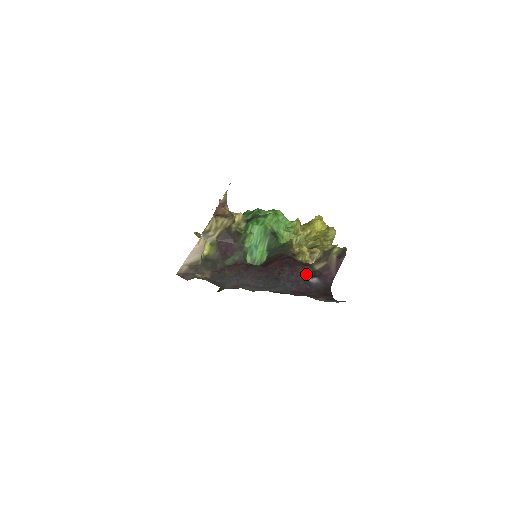
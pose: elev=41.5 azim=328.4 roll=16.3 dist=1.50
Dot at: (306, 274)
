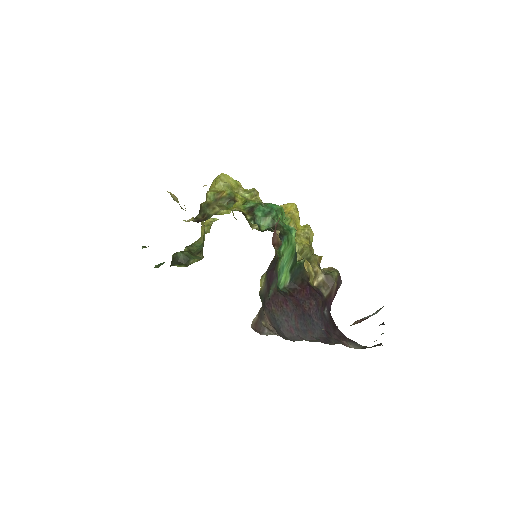
Dot at: (323, 306)
